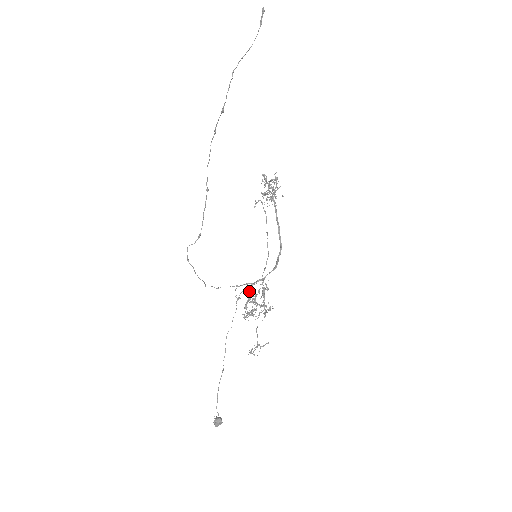
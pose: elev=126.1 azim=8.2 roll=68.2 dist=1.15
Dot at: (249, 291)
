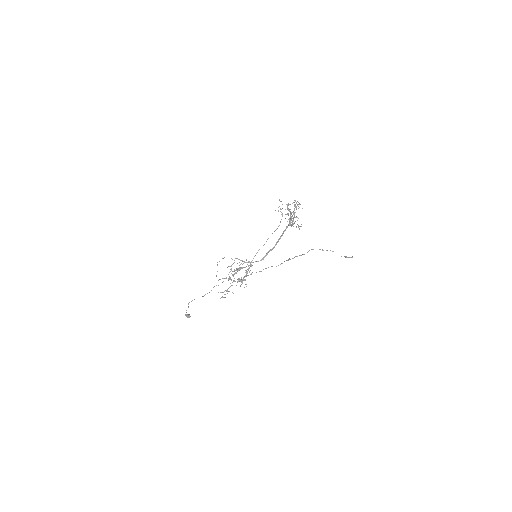
Dot at: occluded
